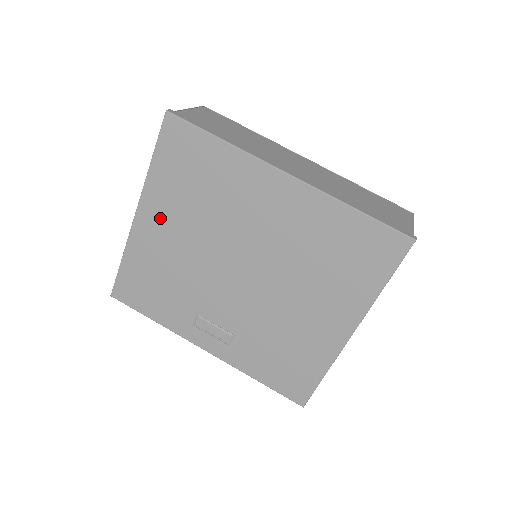
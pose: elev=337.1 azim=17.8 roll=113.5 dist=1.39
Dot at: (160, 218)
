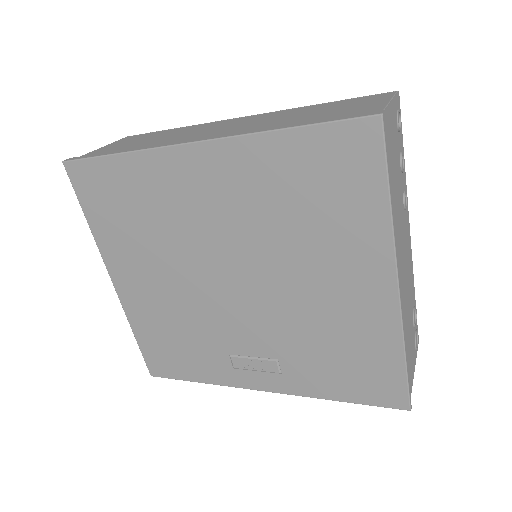
Dot at: (131, 272)
